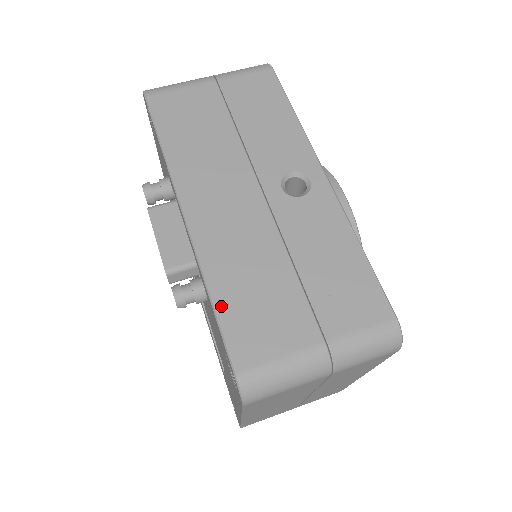
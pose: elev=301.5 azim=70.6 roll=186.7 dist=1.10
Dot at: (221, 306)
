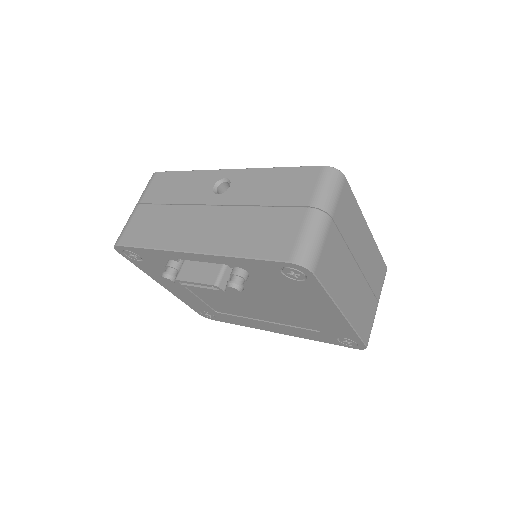
Dot at: (251, 253)
